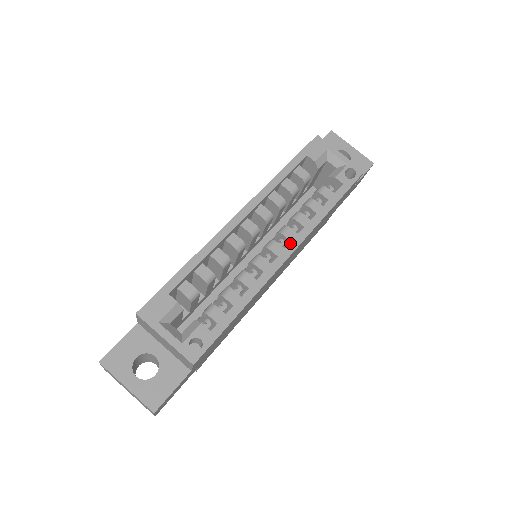
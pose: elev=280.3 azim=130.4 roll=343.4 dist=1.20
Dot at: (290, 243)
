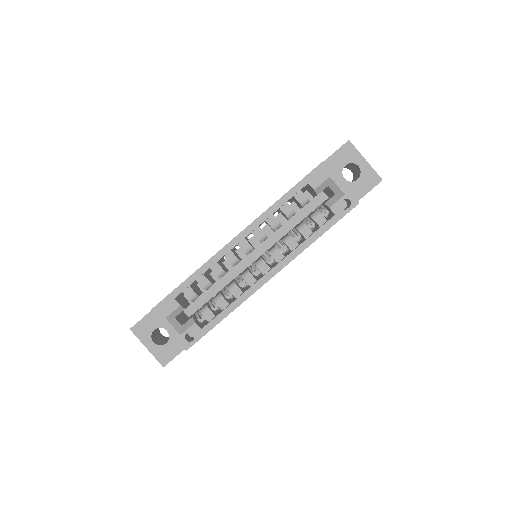
Dot at: (274, 267)
